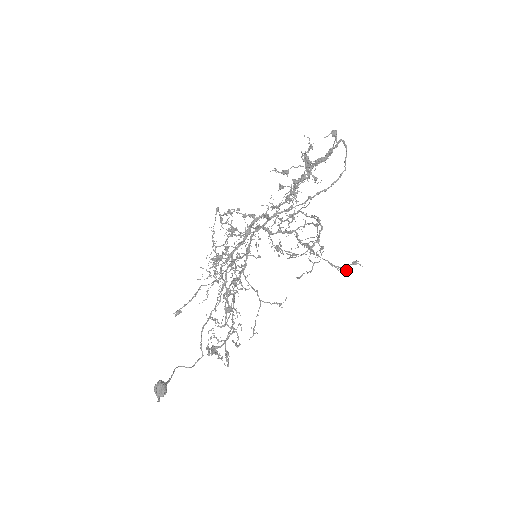
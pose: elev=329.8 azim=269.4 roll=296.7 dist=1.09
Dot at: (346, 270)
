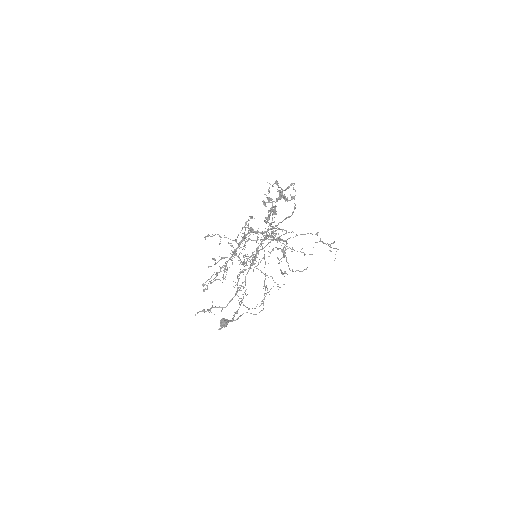
Dot at: (284, 276)
